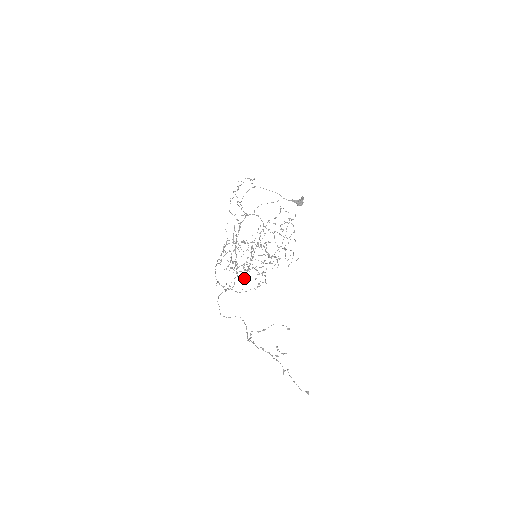
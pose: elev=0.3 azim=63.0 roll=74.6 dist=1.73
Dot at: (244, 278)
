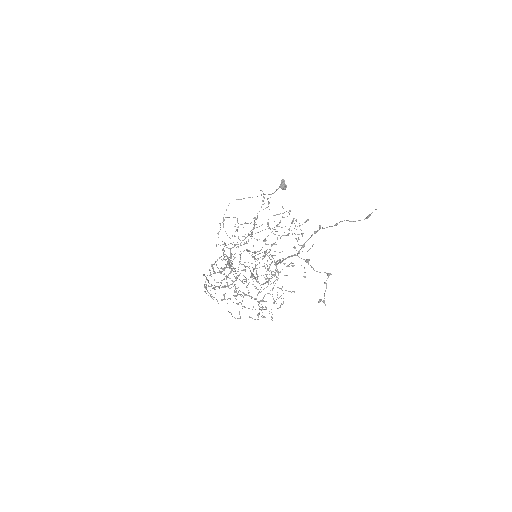
Dot at: (258, 314)
